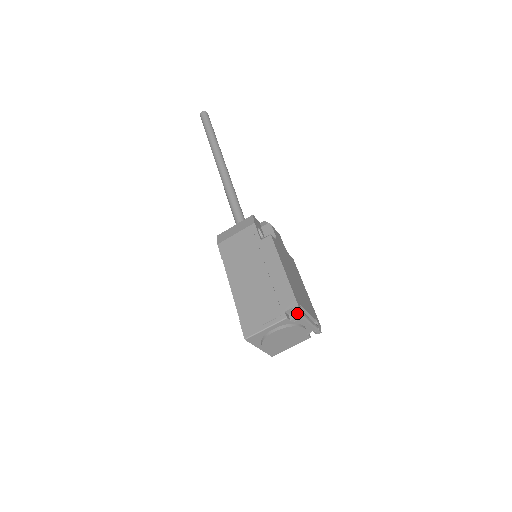
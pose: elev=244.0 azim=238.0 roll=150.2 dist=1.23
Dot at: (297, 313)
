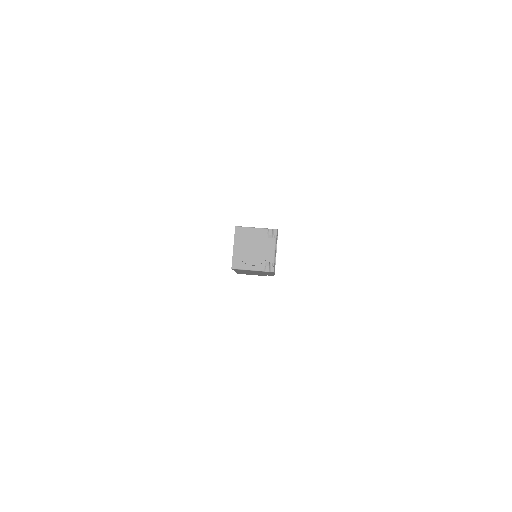
Dot at: (276, 230)
